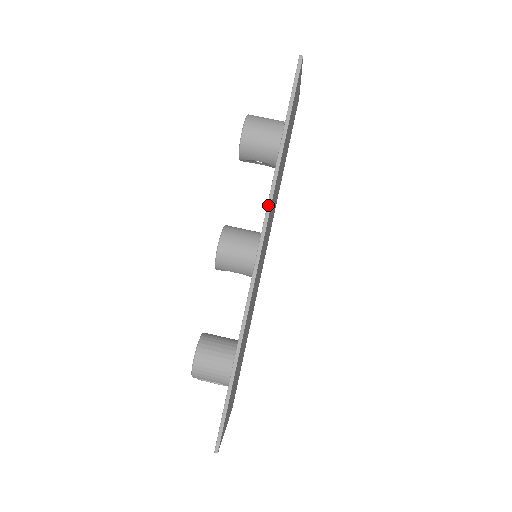
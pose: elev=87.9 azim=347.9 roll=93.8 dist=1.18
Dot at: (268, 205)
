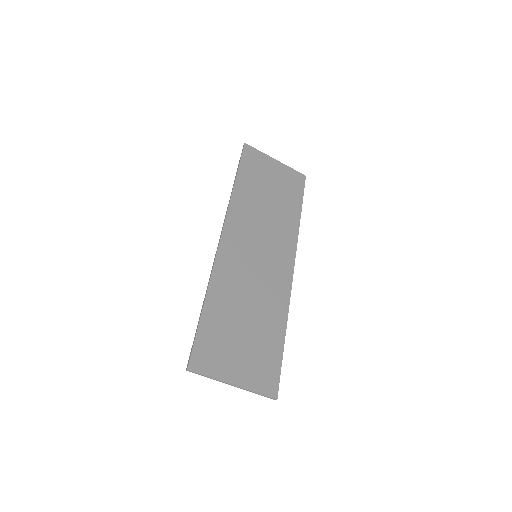
Dot at: (227, 210)
